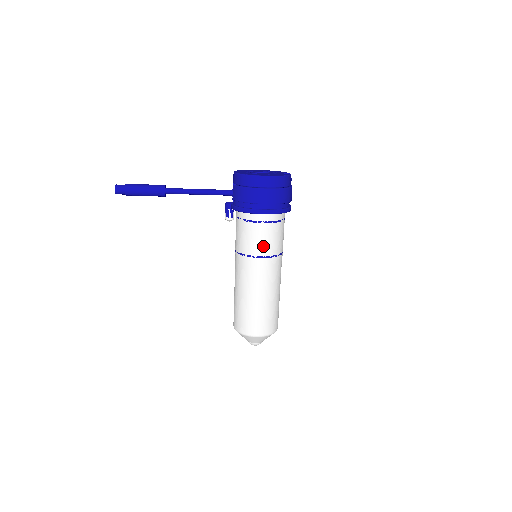
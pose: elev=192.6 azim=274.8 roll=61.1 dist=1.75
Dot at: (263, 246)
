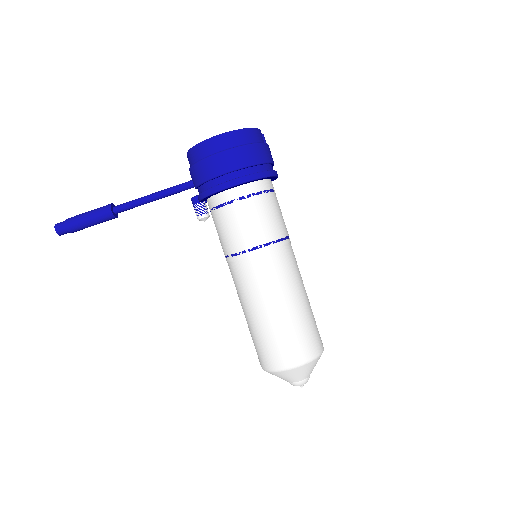
Dot at: (251, 232)
